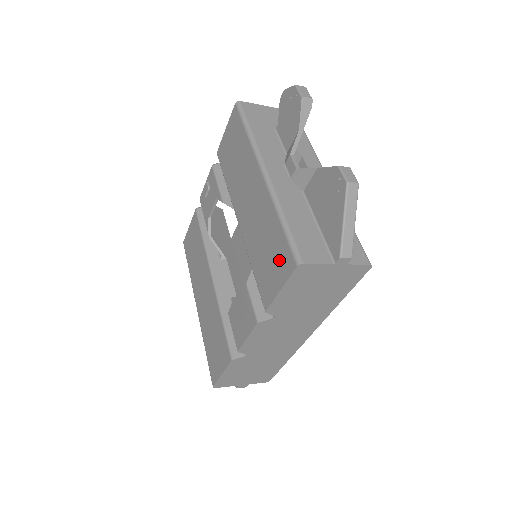
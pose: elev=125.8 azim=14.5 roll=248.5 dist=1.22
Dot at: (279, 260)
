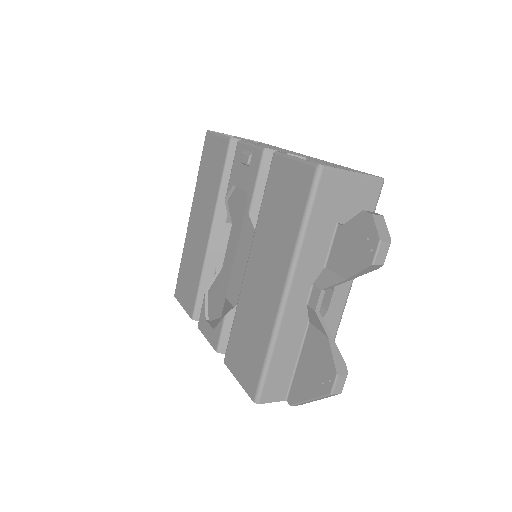
Dot at: (248, 370)
